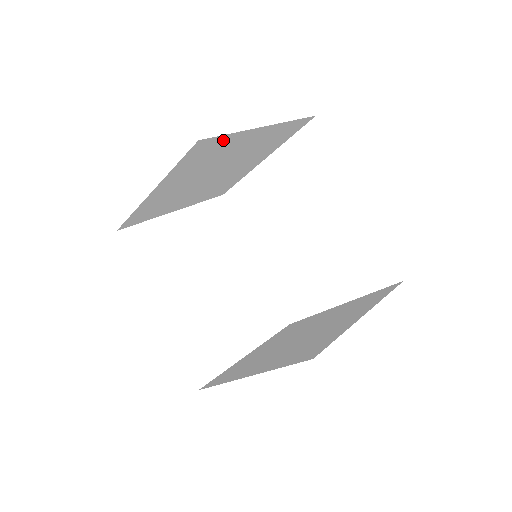
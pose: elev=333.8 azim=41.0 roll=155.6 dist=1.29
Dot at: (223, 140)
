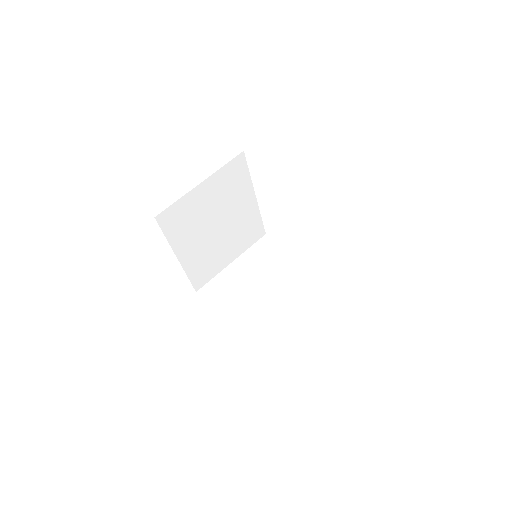
Dot at: occluded
